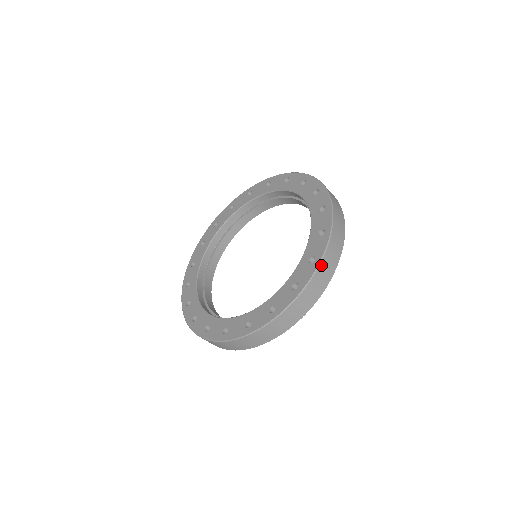
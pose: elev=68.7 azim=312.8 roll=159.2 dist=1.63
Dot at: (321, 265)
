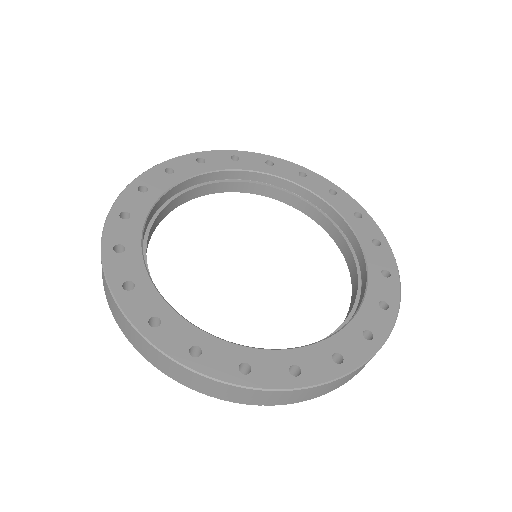
Dot at: (343, 377)
